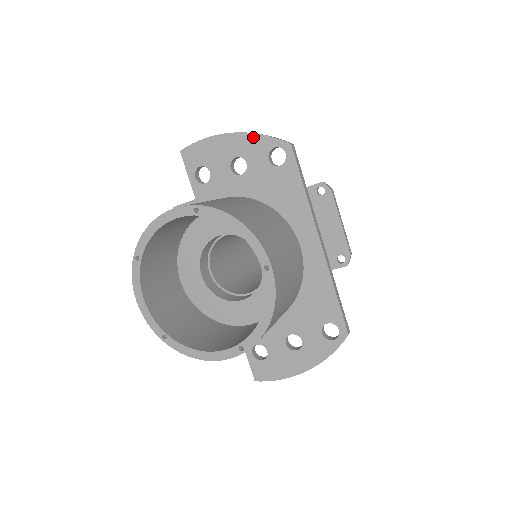
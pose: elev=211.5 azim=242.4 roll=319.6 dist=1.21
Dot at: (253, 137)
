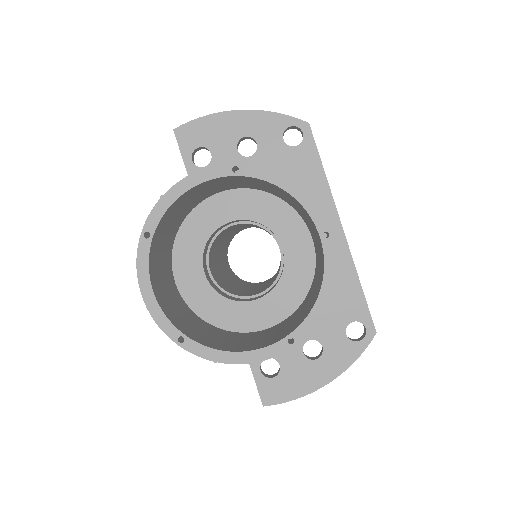
Dot at: (265, 115)
